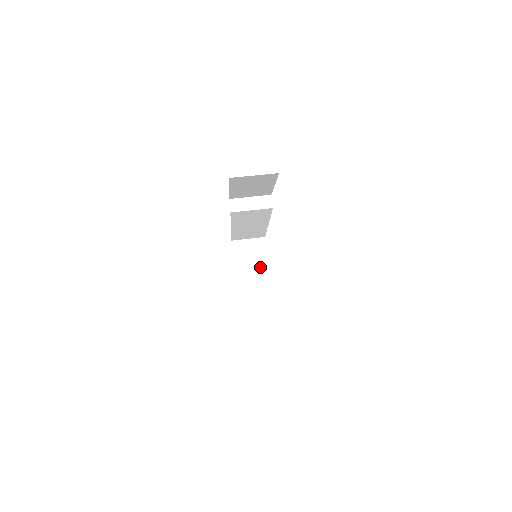
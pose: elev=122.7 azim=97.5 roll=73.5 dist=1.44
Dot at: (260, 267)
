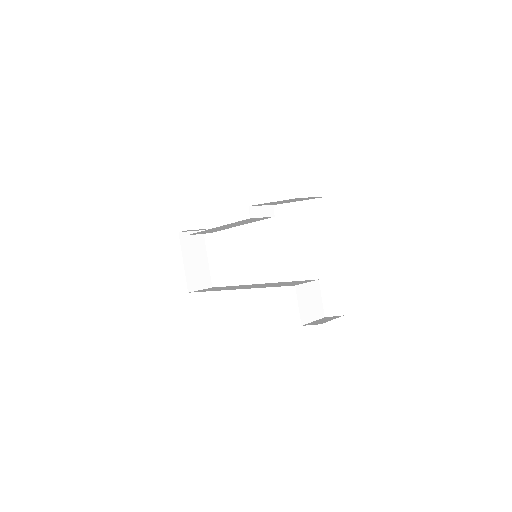
Dot at: (202, 260)
